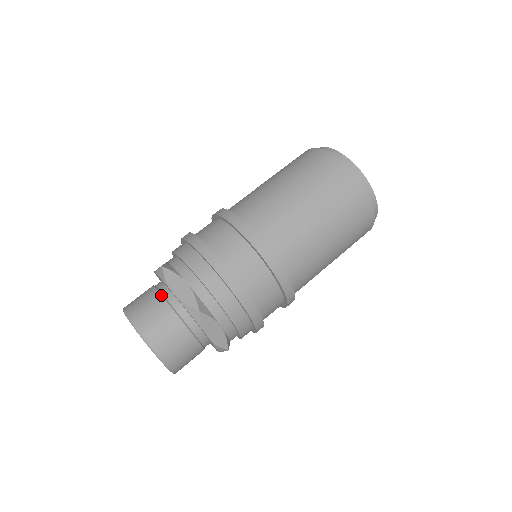
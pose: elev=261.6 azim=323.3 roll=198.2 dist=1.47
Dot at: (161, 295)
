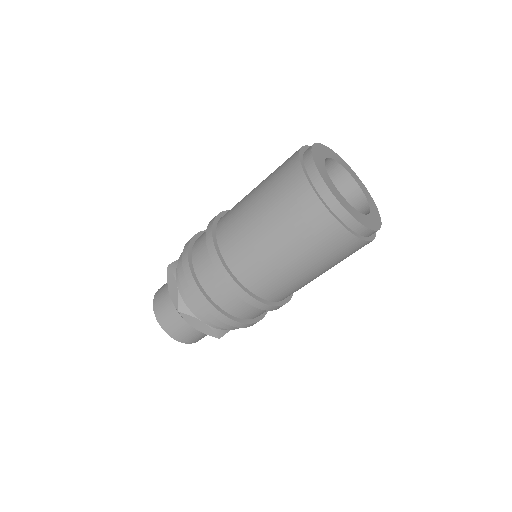
Dot at: occluded
